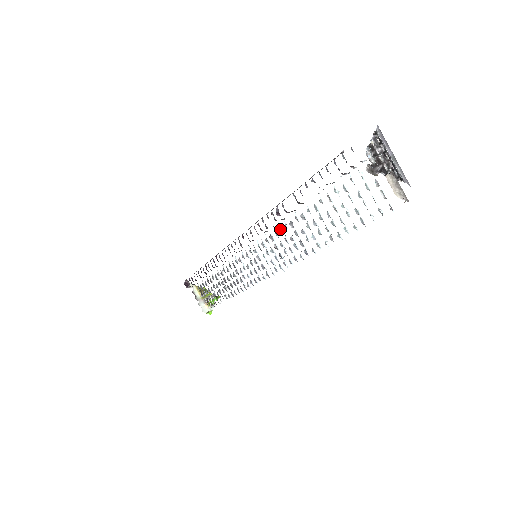
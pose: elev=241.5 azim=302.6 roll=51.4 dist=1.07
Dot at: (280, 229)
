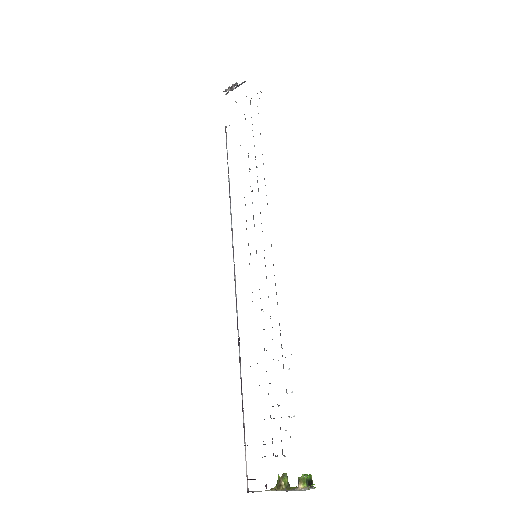
Dot at: occluded
